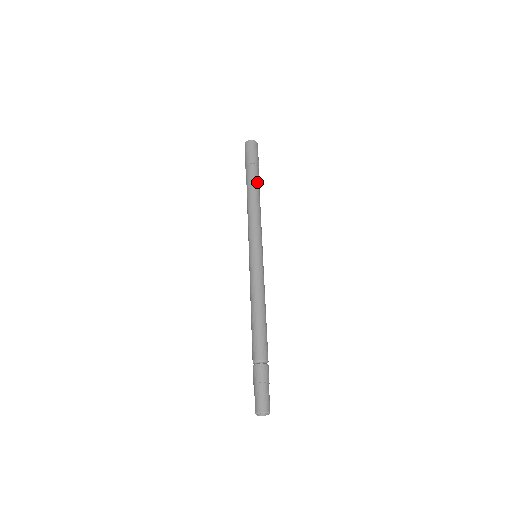
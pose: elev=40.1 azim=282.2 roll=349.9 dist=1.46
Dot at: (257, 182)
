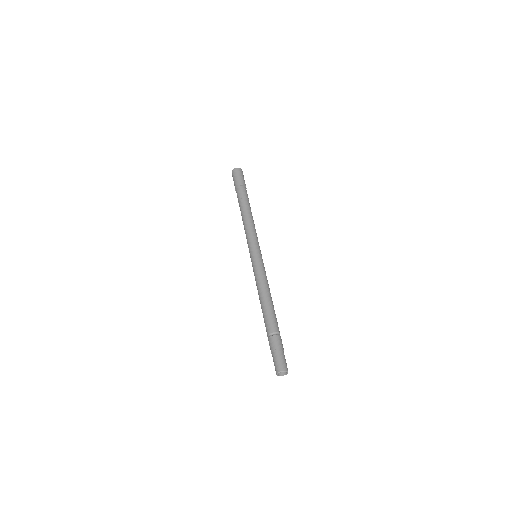
Dot at: occluded
